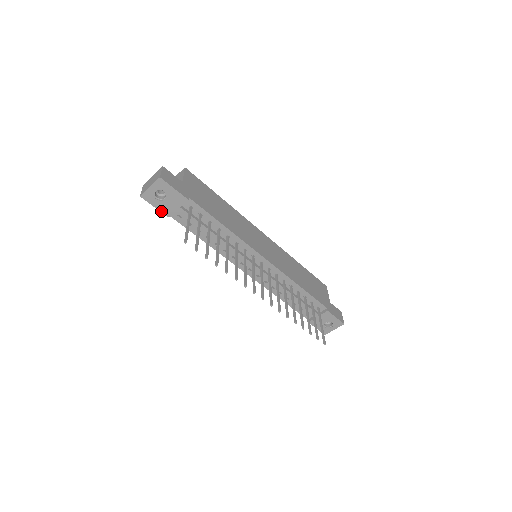
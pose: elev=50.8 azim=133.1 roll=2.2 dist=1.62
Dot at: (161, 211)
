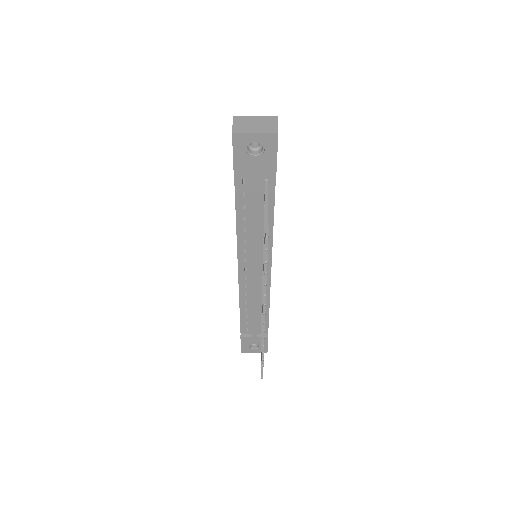
Dot at: (235, 164)
